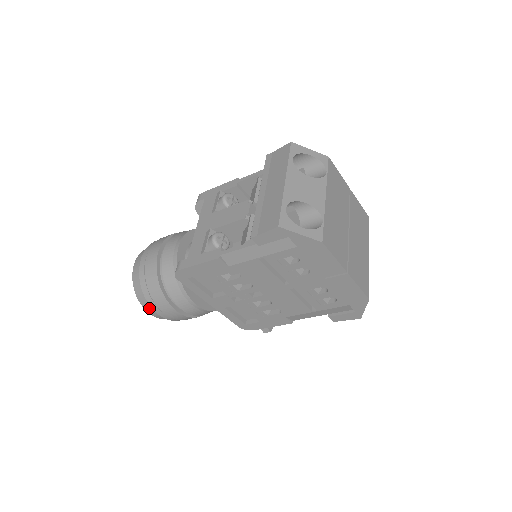
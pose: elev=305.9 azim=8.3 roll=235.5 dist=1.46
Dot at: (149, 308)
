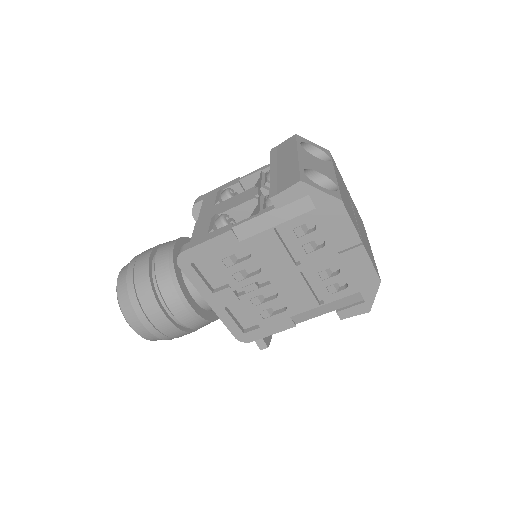
Dot at: (134, 319)
